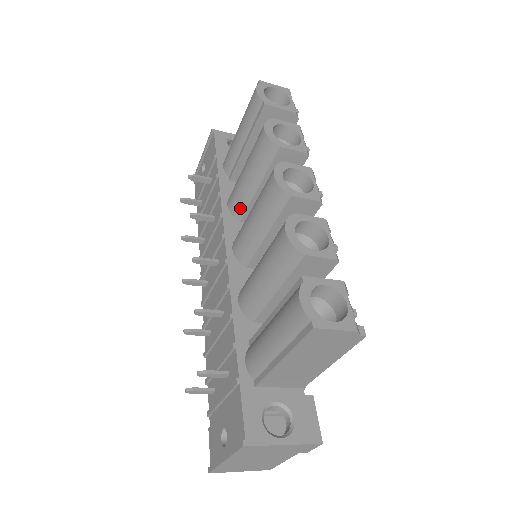
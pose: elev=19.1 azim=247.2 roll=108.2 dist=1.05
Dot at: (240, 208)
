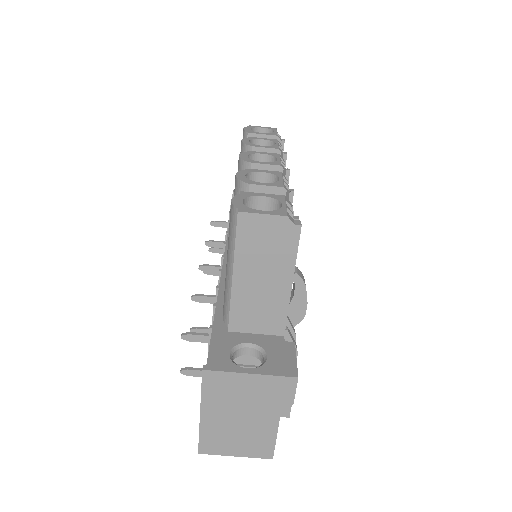
Dot at: occluded
